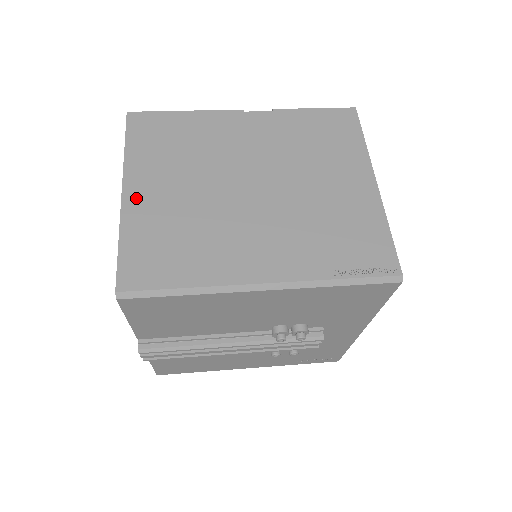
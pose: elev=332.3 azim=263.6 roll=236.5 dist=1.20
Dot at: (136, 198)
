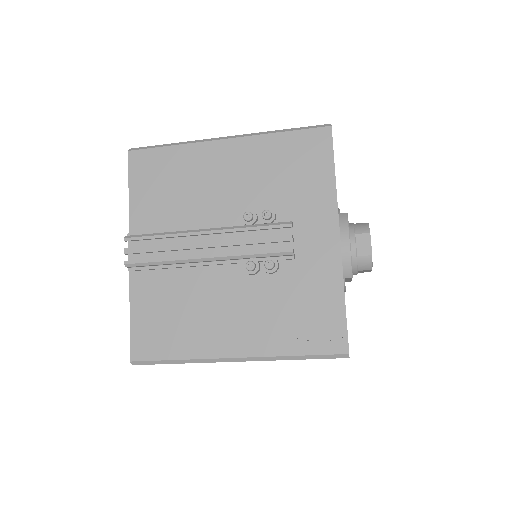
Dot at: occluded
